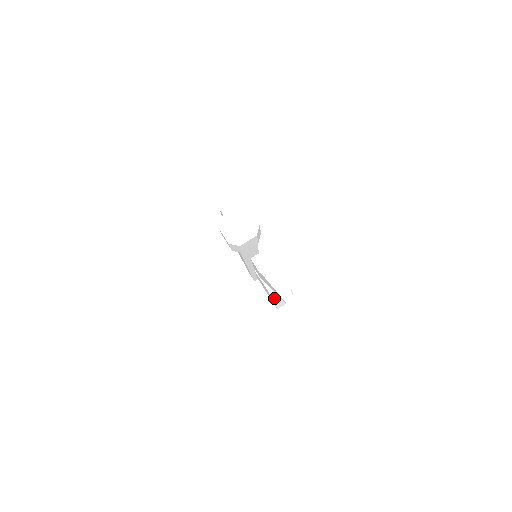
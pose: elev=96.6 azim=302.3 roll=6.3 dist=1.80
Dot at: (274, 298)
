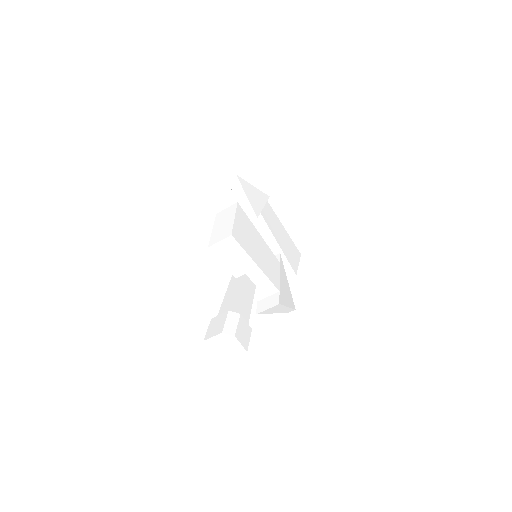
Dot at: occluded
